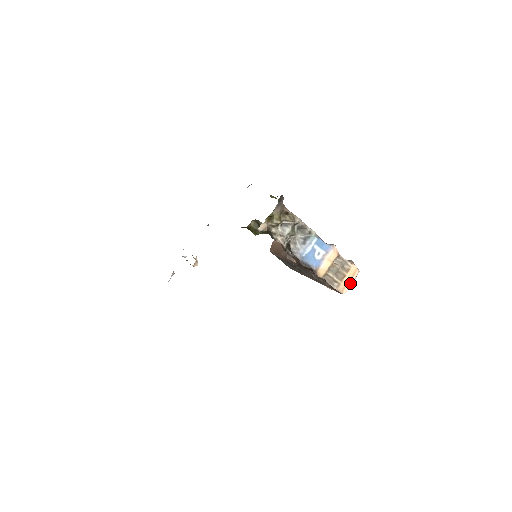
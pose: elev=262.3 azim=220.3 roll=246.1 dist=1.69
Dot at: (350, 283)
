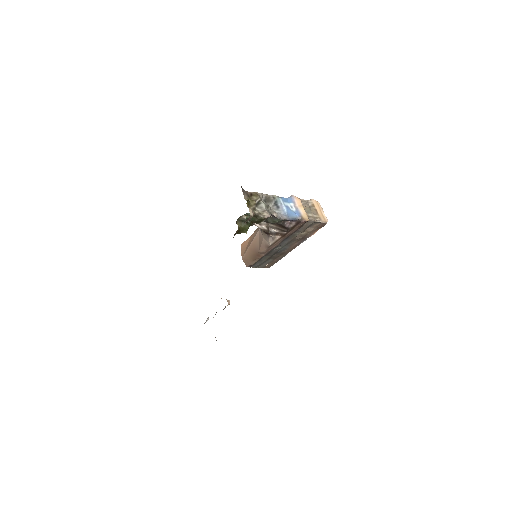
Dot at: (323, 212)
